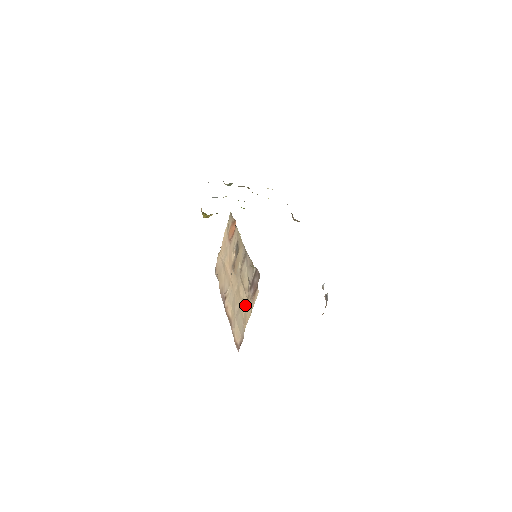
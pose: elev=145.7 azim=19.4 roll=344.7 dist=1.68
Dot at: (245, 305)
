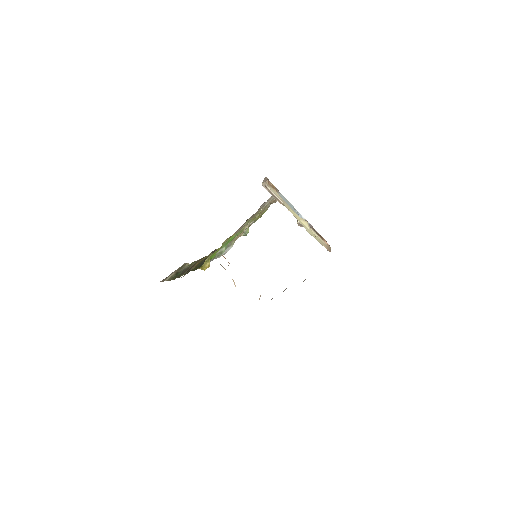
Dot at: occluded
